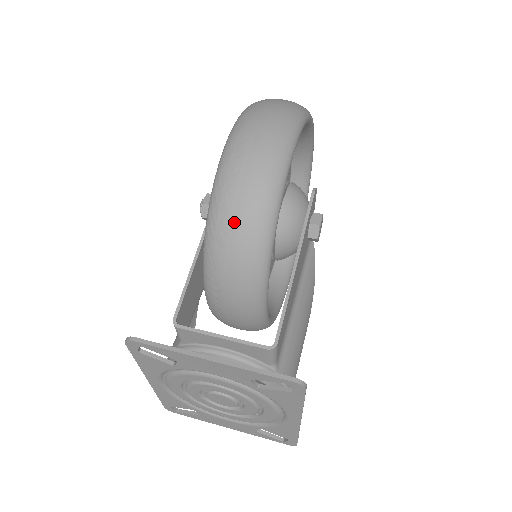
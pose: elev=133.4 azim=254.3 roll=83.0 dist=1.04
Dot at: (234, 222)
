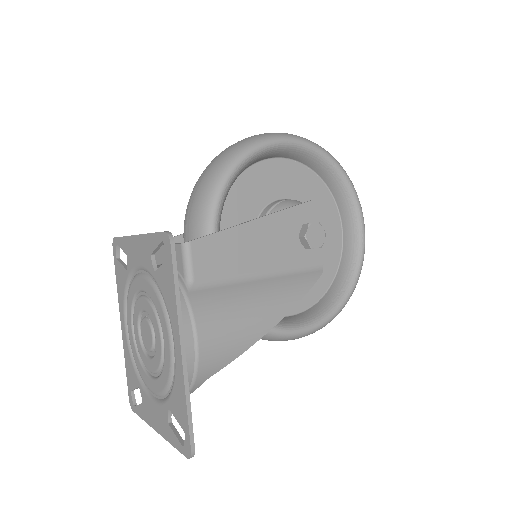
Dot at: (211, 163)
